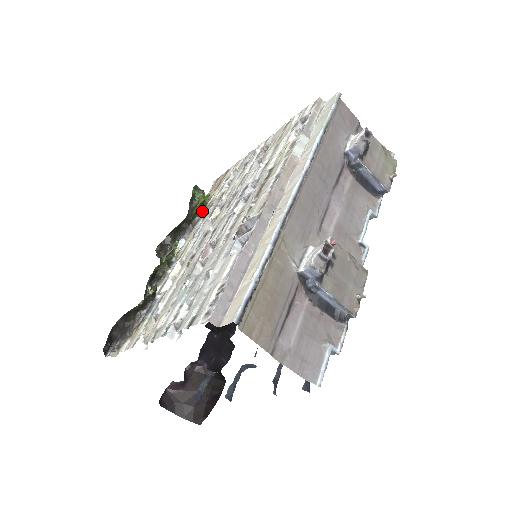
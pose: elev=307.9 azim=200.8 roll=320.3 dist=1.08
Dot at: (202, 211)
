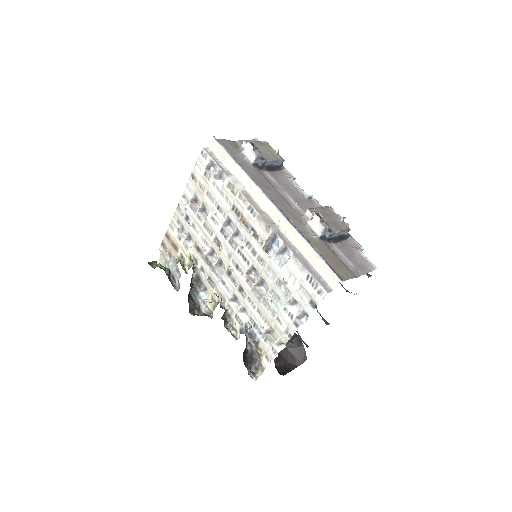
Dot at: (194, 268)
